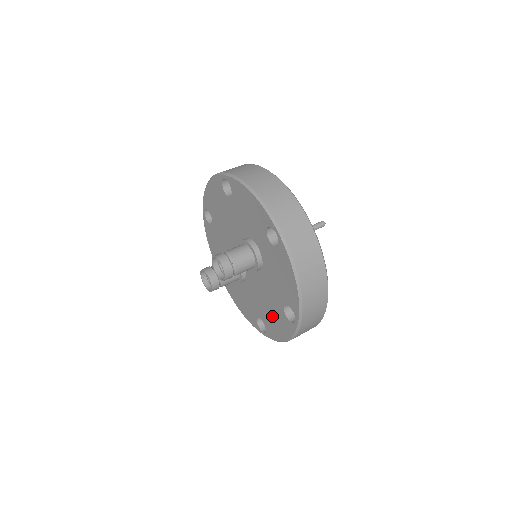
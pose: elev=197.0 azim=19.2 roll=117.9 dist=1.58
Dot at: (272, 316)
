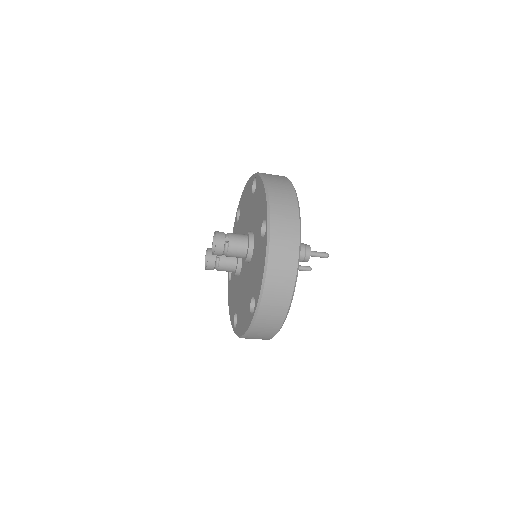
Dot at: (243, 309)
